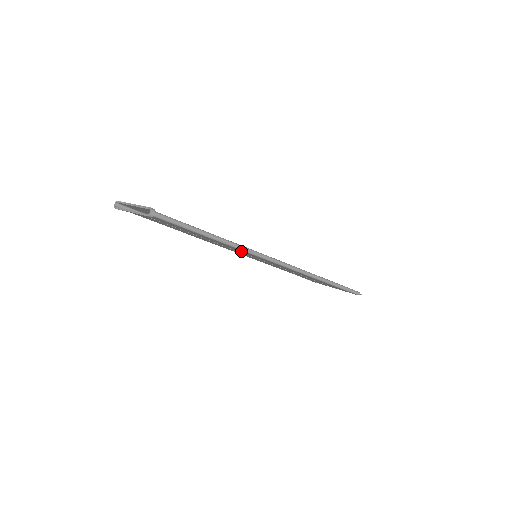
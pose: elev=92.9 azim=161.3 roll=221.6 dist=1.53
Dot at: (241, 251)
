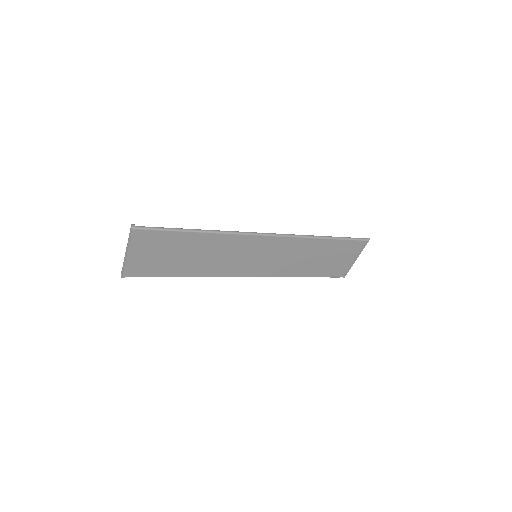
Dot at: (233, 244)
